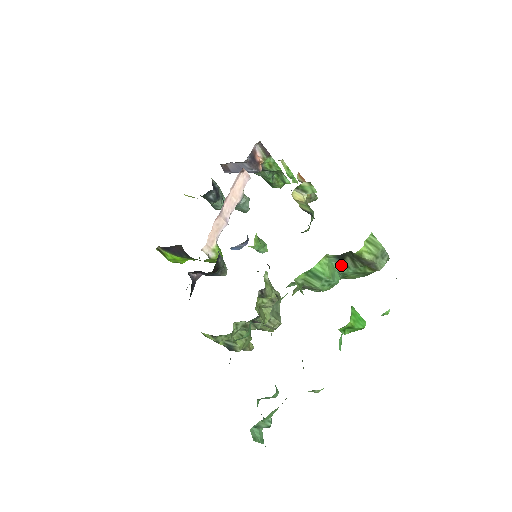
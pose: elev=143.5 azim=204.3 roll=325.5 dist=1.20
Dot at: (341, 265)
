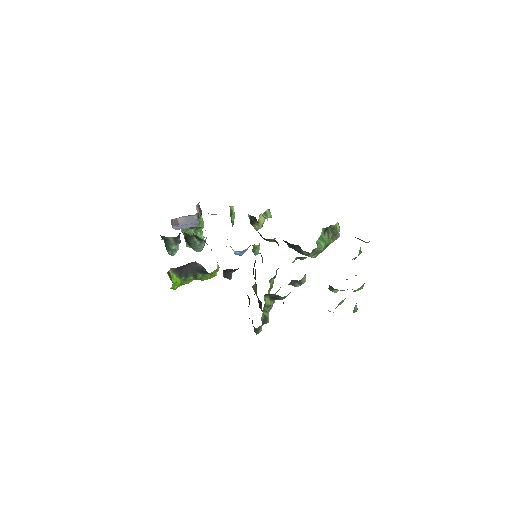
Dot at: occluded
